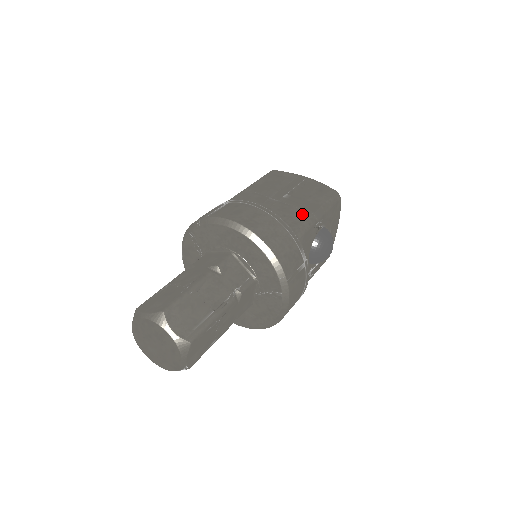
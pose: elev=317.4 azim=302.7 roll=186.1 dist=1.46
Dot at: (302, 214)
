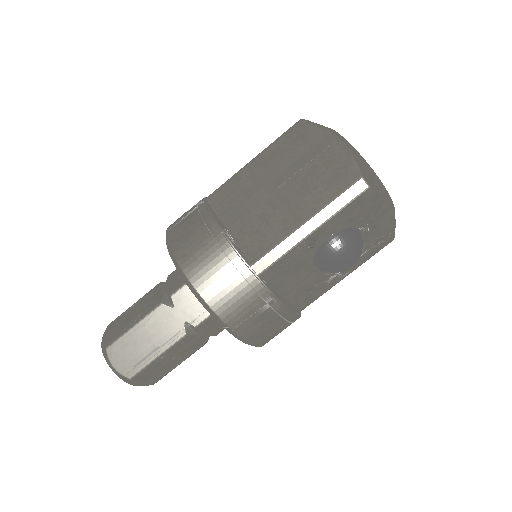
Dot at: (280, 230)
